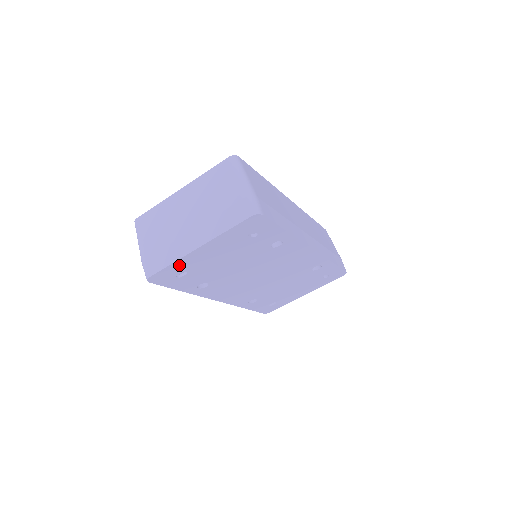
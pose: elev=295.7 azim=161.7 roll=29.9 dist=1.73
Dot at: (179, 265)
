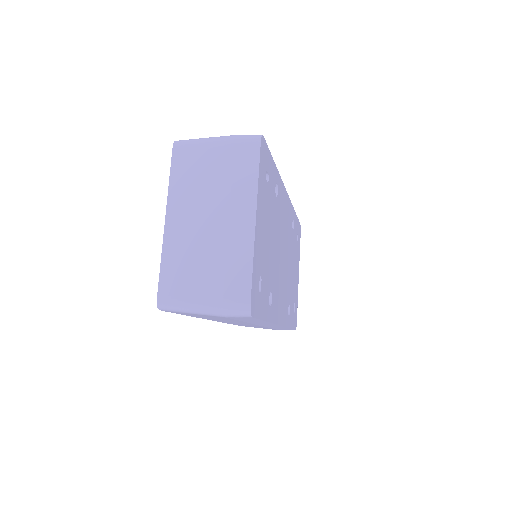
Dot at: (255, 264)
